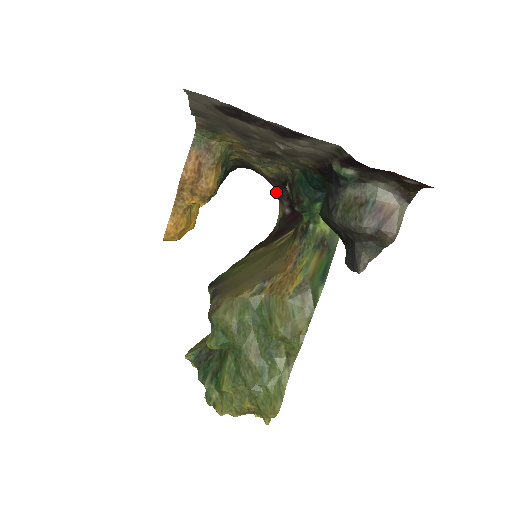
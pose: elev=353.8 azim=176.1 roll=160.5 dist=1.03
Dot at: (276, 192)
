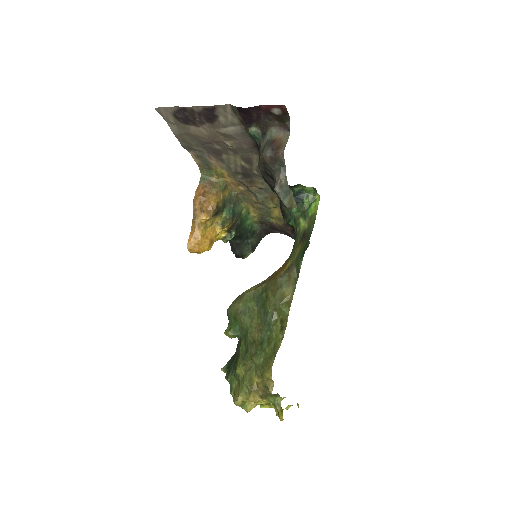
Dot at: occluded
